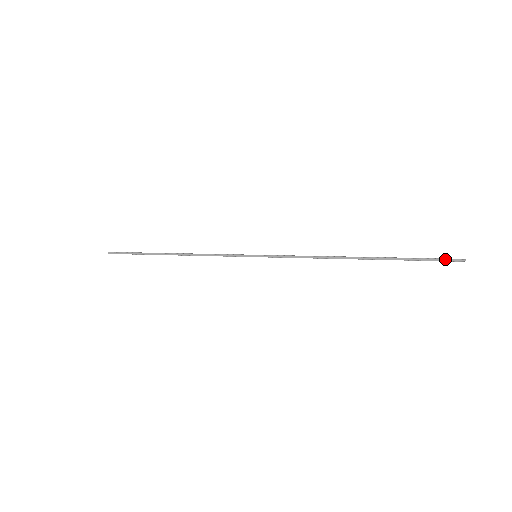
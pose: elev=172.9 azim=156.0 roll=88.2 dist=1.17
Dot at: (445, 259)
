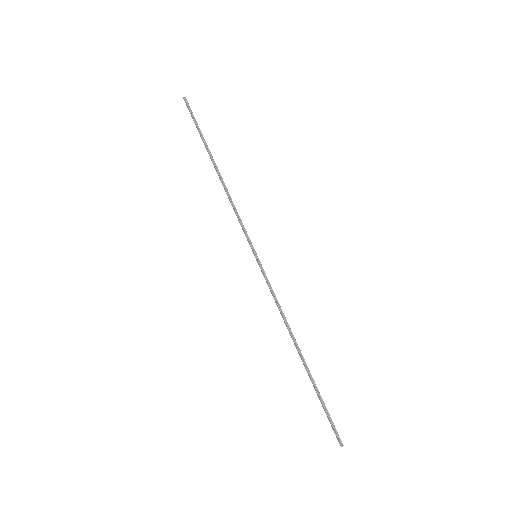
Dot at: (334, 430)
